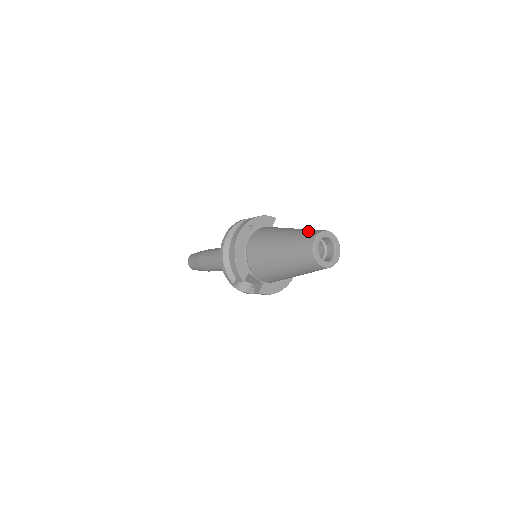
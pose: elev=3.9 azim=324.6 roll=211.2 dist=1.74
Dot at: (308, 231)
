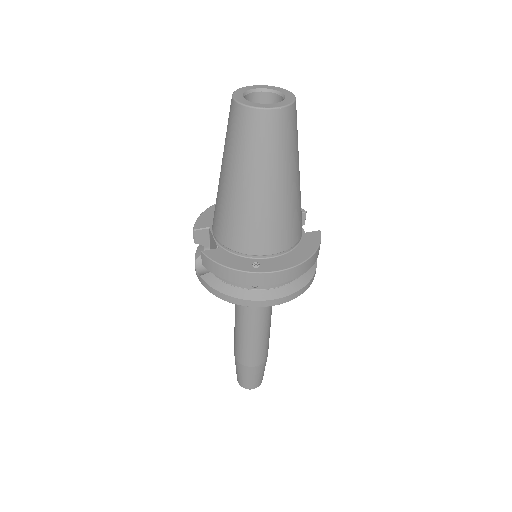
Dot at: occluded
